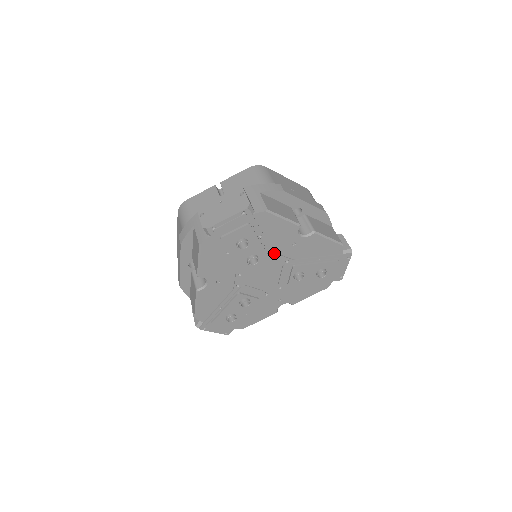
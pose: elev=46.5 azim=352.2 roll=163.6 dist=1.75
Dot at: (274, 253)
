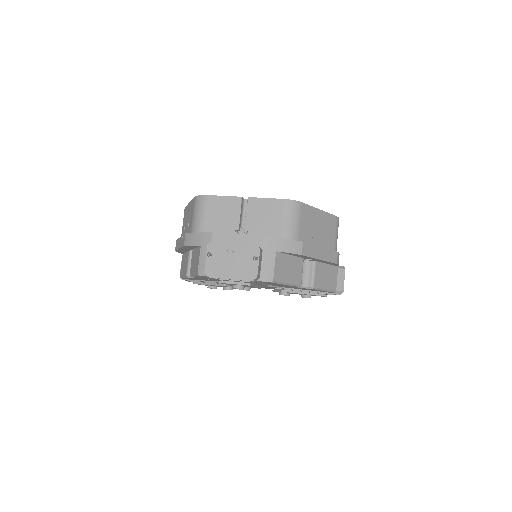
Dot at: occluded
